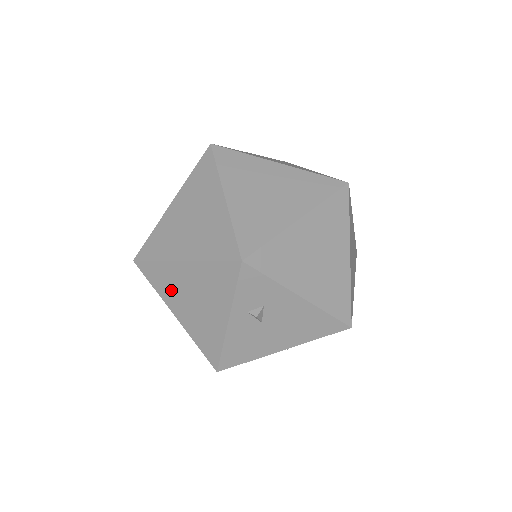
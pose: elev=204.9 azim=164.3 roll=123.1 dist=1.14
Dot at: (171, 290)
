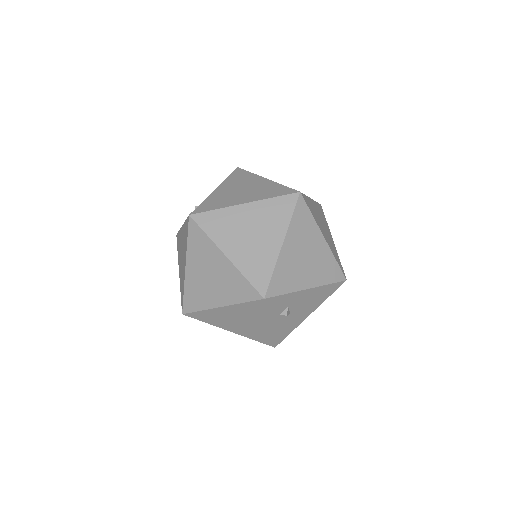
Dot at: (220, 321)
